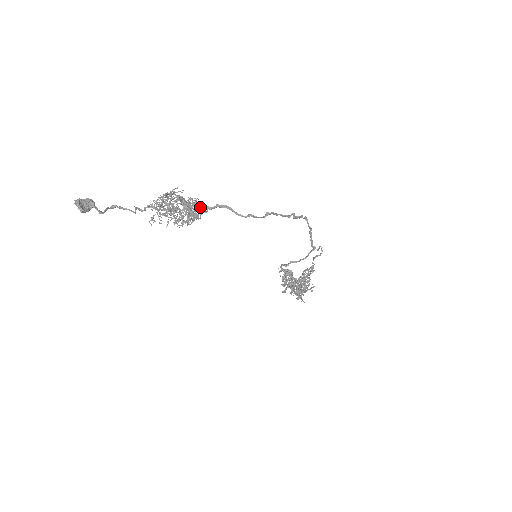
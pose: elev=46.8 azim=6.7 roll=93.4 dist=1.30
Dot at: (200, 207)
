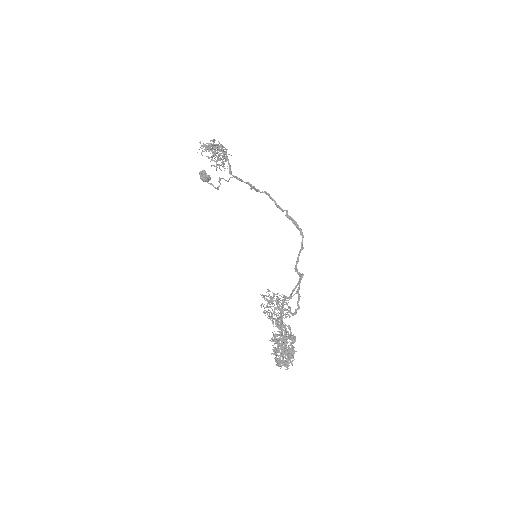
Dot at: (237, 178)
